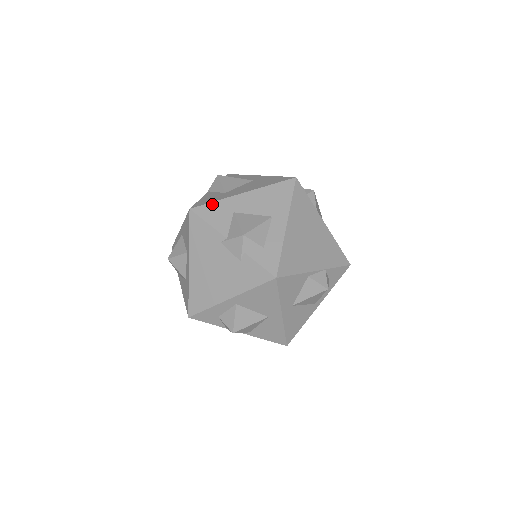
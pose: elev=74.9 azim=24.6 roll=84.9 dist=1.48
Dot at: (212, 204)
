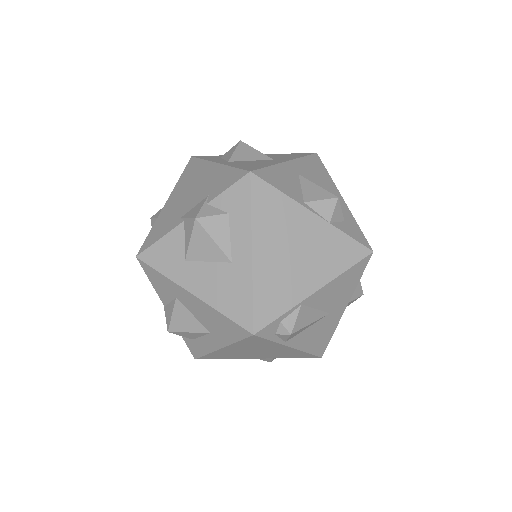
Dot at: (157, 273)
